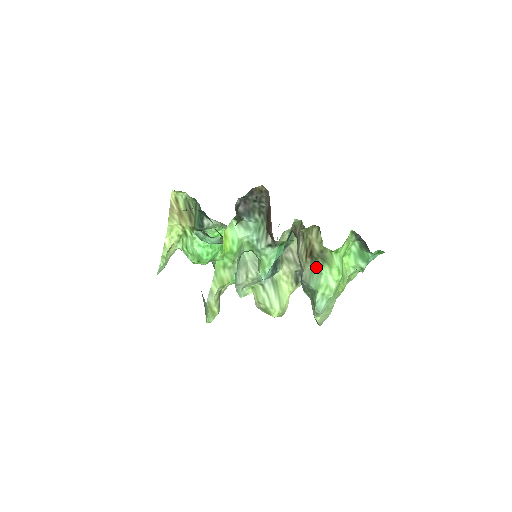
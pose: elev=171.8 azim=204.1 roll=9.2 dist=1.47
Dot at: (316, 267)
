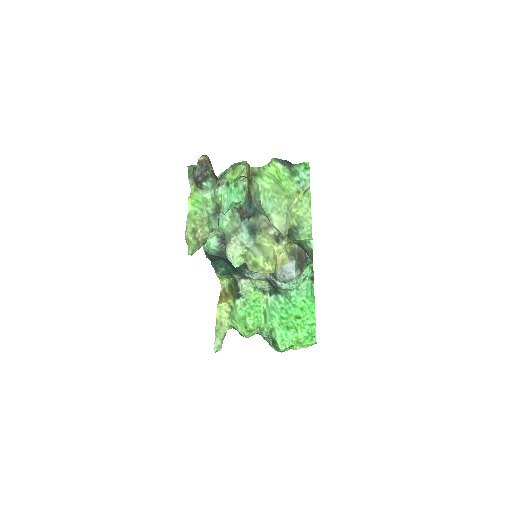
Dot at: (255, 185)
